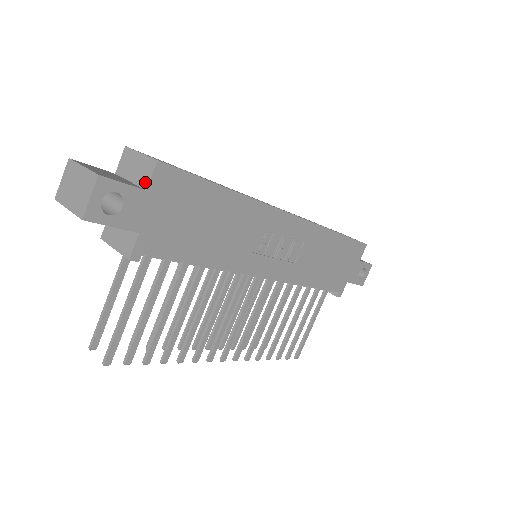
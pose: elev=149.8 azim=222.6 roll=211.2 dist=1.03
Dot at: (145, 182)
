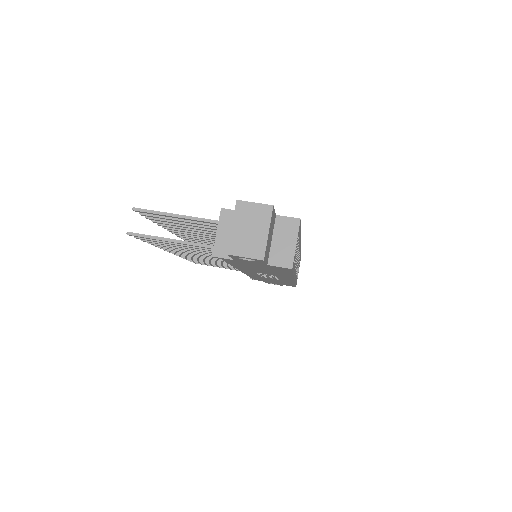
Dot at: (274, 261)
